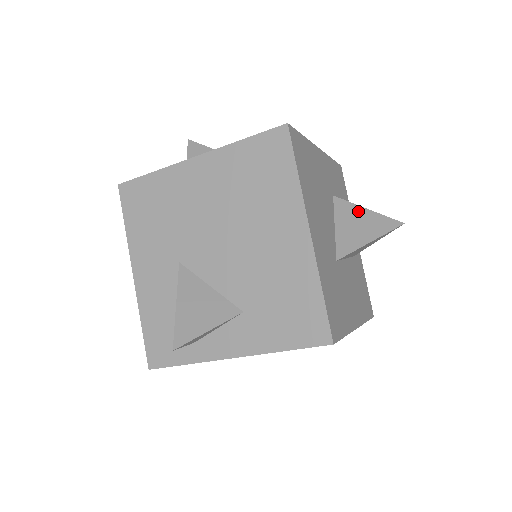
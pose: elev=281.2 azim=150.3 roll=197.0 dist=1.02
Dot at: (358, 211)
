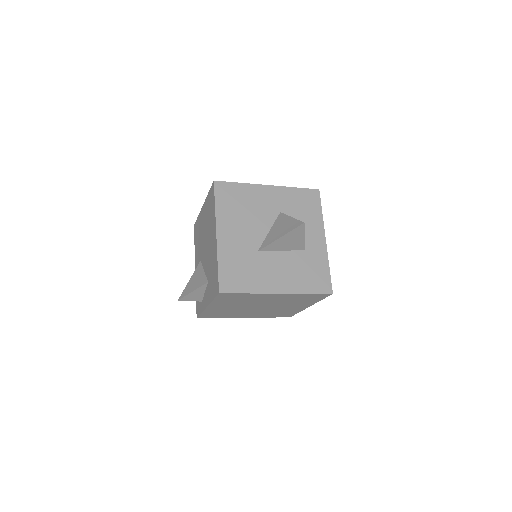
Dot at: (286, 219)
